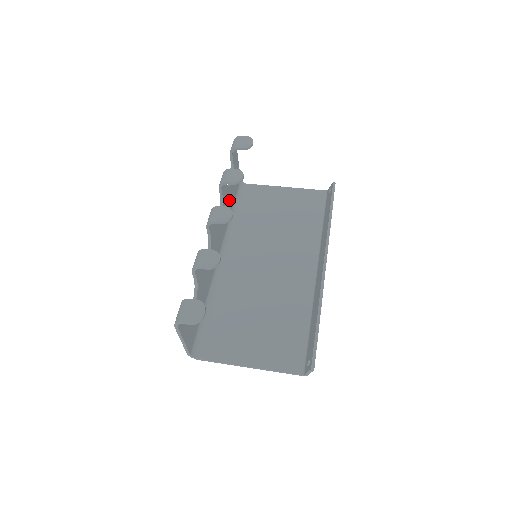
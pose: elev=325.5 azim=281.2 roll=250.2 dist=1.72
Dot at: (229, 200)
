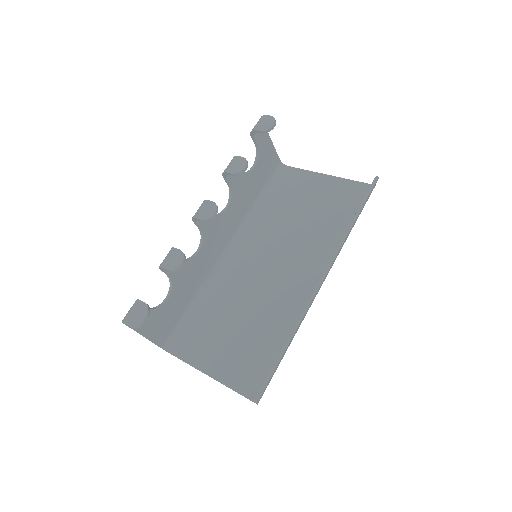
Dot at: (249, 187)
